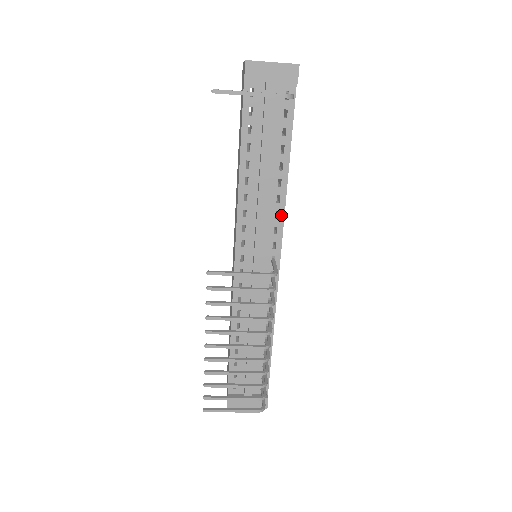
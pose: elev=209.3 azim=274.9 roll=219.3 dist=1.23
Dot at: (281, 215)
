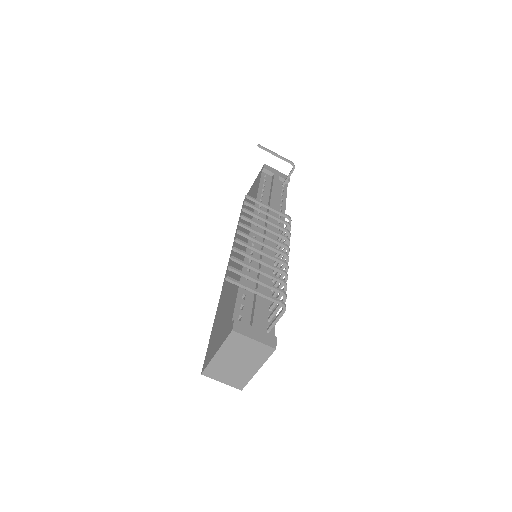
Dot at: (282, 224)
